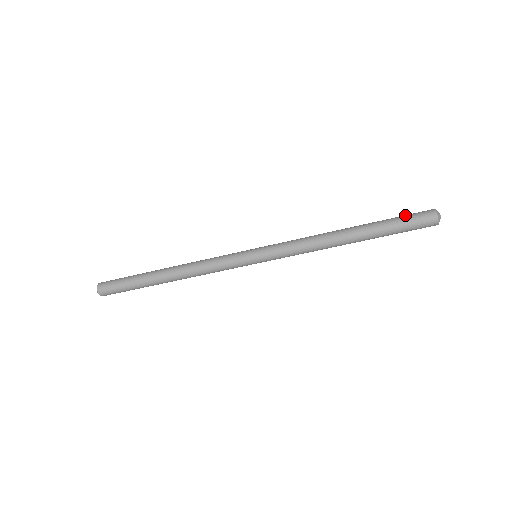
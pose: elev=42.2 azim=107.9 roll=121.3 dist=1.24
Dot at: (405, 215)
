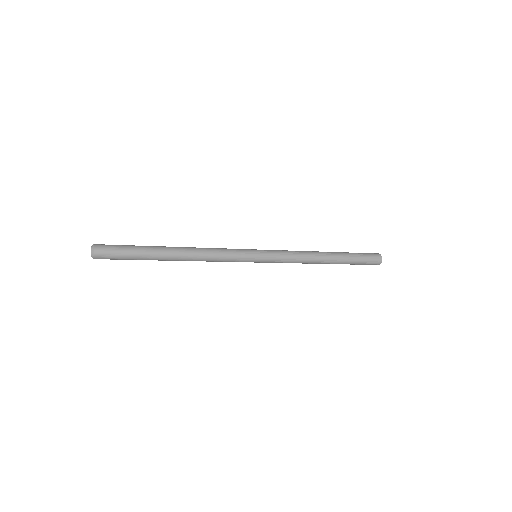
Dot at: (365, 261)
